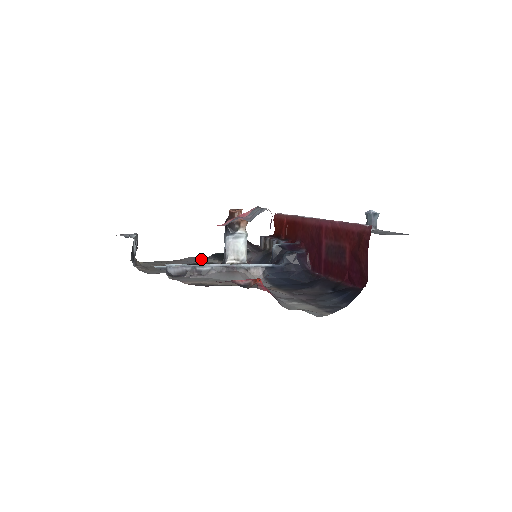
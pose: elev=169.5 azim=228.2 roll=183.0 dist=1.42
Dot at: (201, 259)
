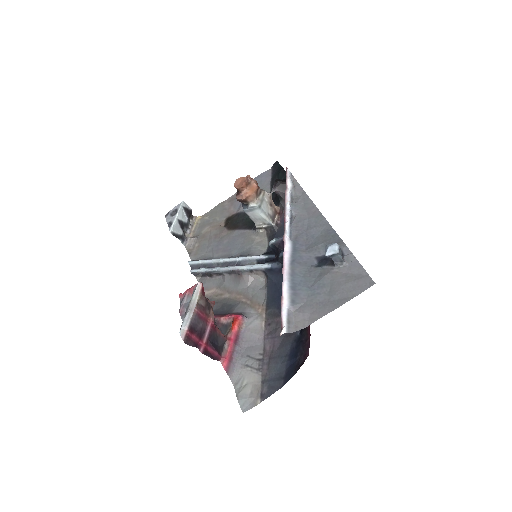
Dot at: occluded
